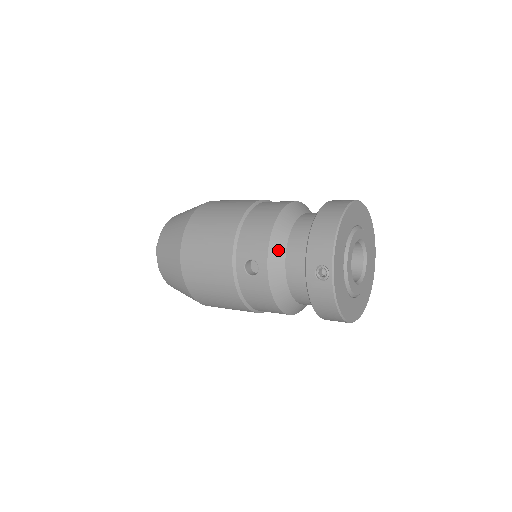
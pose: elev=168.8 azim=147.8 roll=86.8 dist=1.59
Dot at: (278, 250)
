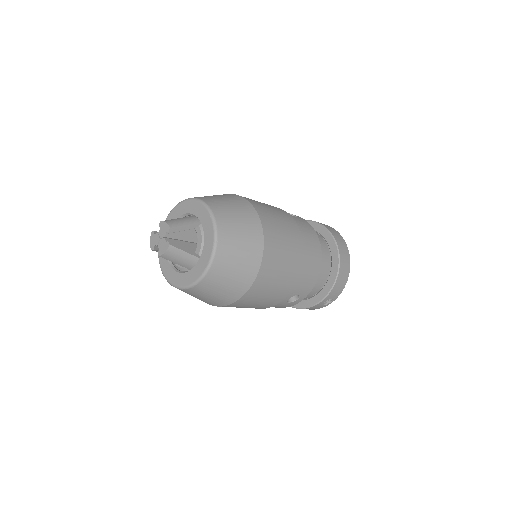
Dot at: occluded
